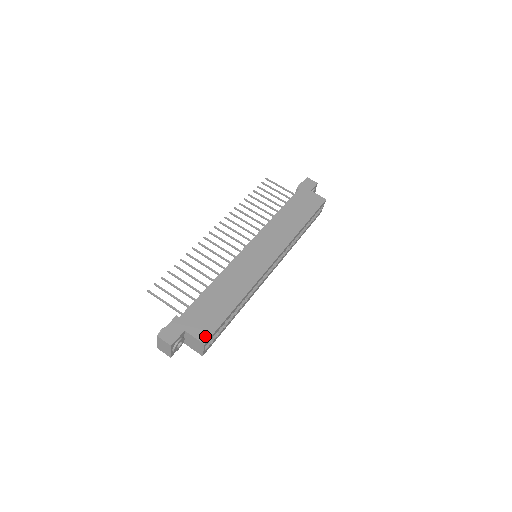
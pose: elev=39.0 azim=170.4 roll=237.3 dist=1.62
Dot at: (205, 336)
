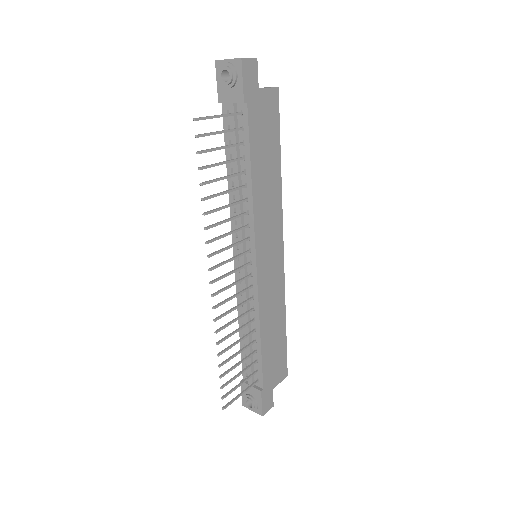
Dot at: (285, 373)
